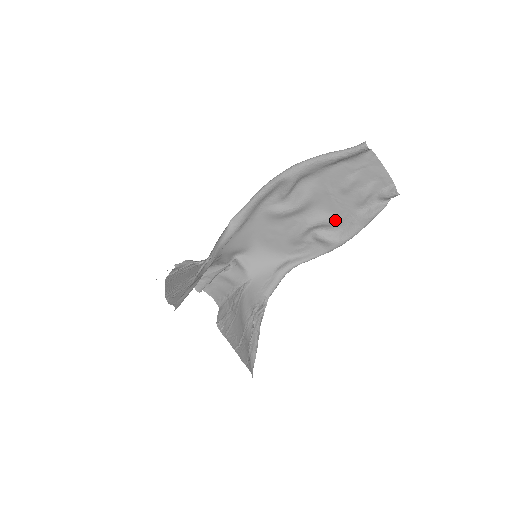
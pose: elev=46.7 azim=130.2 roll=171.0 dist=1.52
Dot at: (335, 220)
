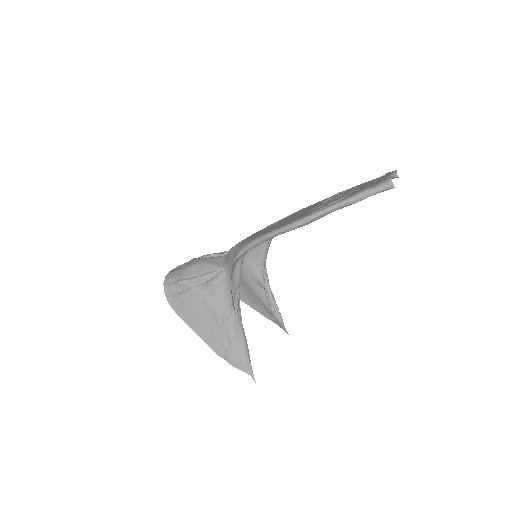
Dot at: occluded
